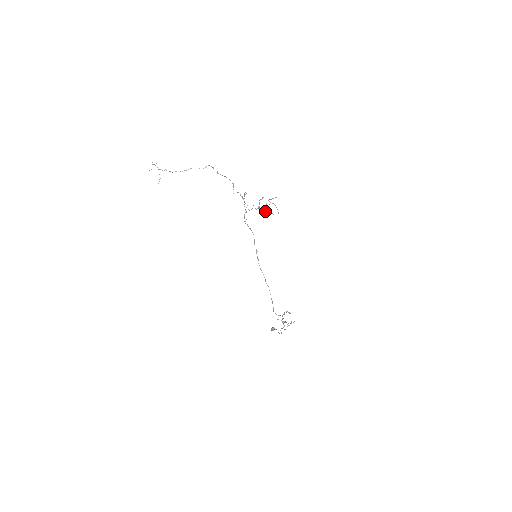
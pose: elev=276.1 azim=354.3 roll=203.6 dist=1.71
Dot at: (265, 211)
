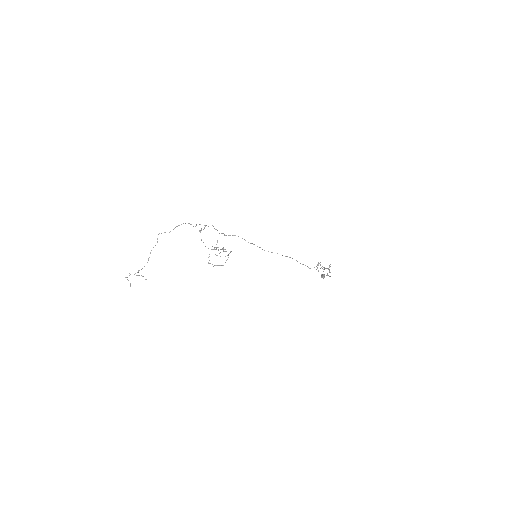
Dot at: (223, 250)
